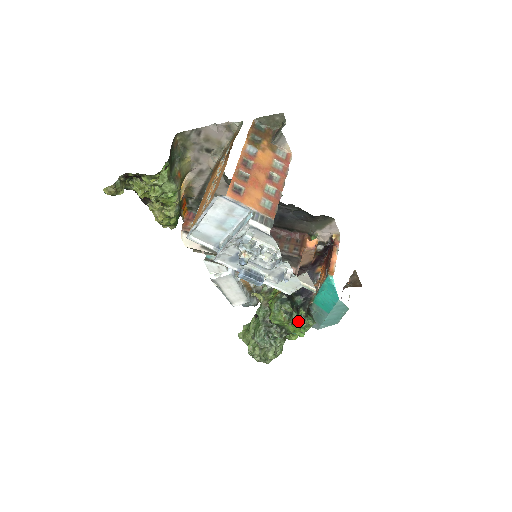
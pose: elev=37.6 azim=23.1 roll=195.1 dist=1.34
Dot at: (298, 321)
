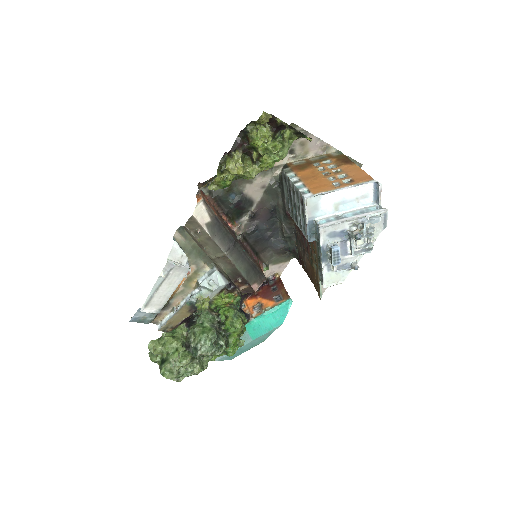
Dot at: occluded
